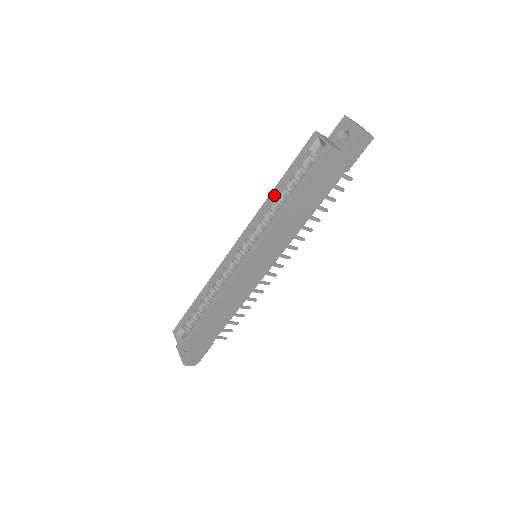
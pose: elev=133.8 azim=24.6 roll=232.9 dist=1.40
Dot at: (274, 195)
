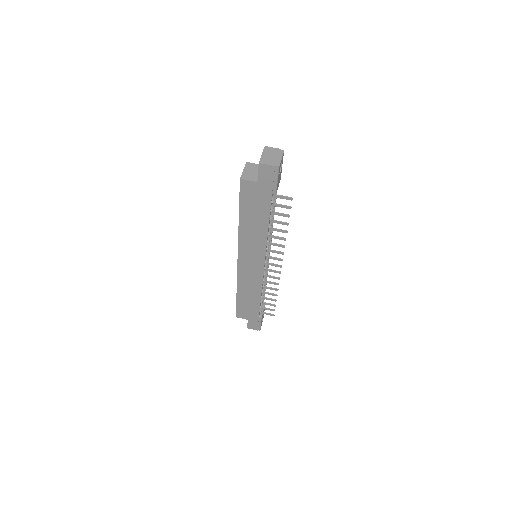
Dot at: occluded
